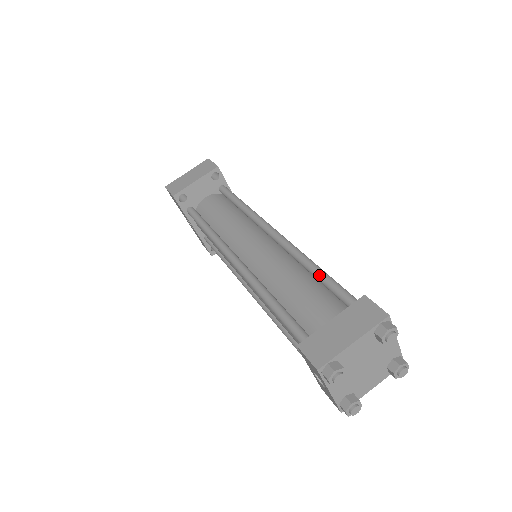
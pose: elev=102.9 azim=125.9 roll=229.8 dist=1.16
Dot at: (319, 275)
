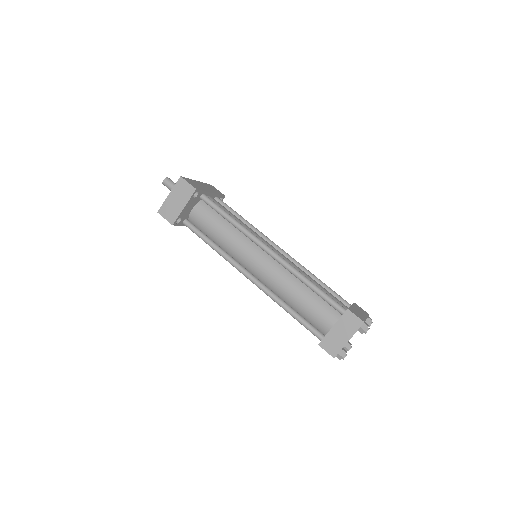
Dot at: (315, 291)
